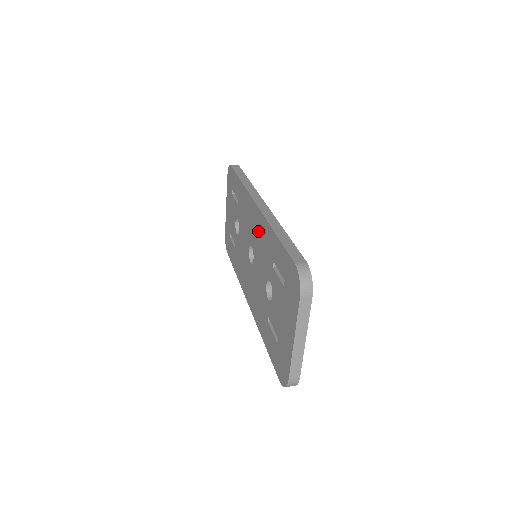
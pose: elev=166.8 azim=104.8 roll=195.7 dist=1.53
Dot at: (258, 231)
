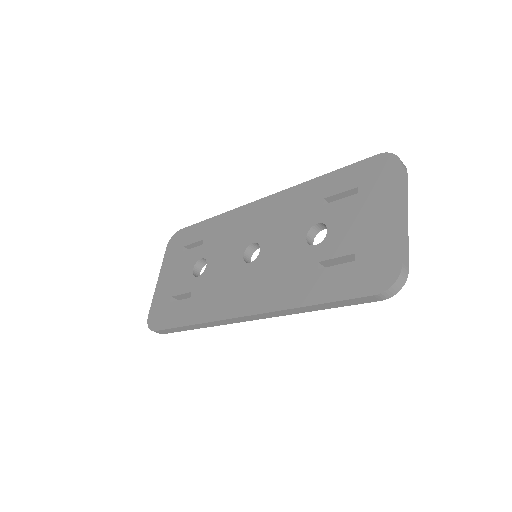
Dot at: (273, 212)
